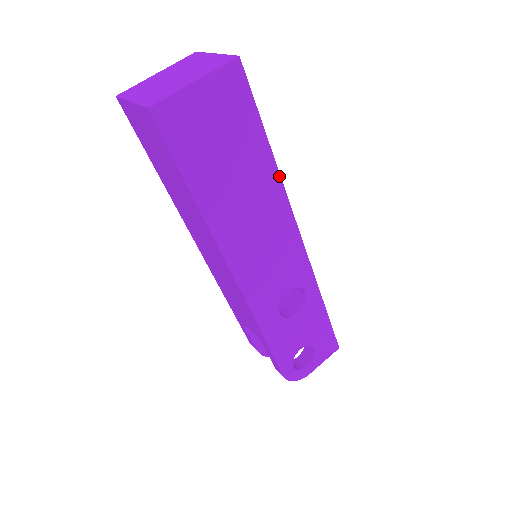
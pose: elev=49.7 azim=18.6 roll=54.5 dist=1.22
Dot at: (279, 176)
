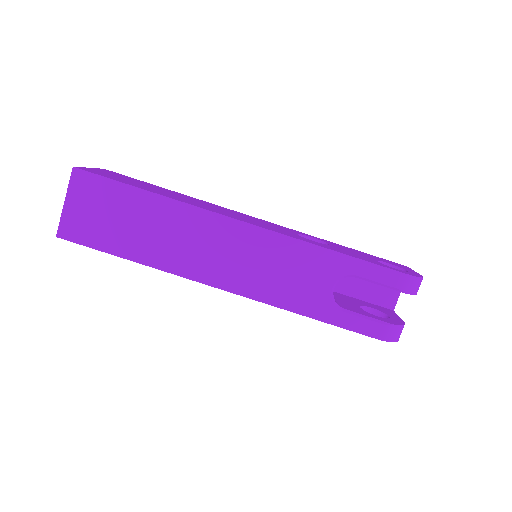
Dot at: occluded
